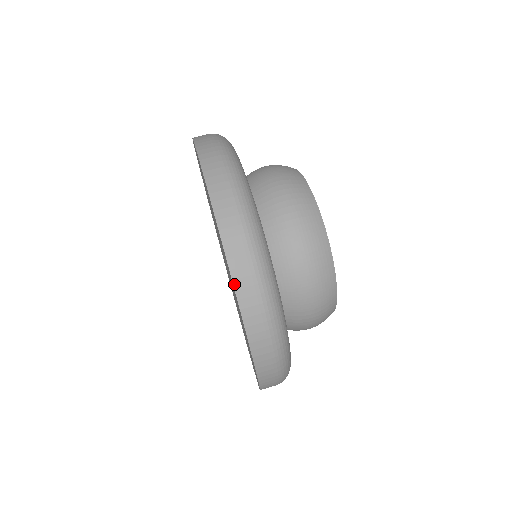
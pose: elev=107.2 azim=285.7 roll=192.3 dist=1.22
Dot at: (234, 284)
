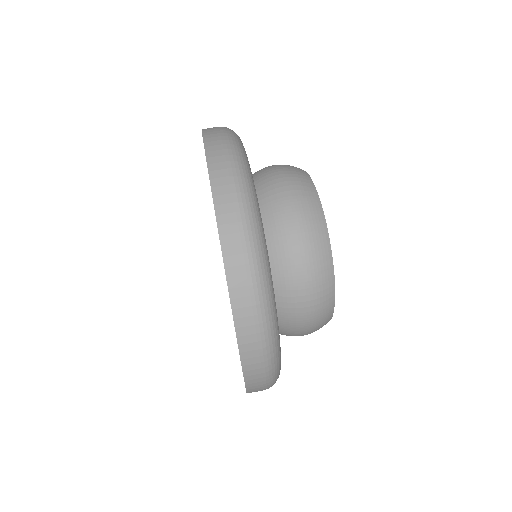
Dot at: (217, 219)
